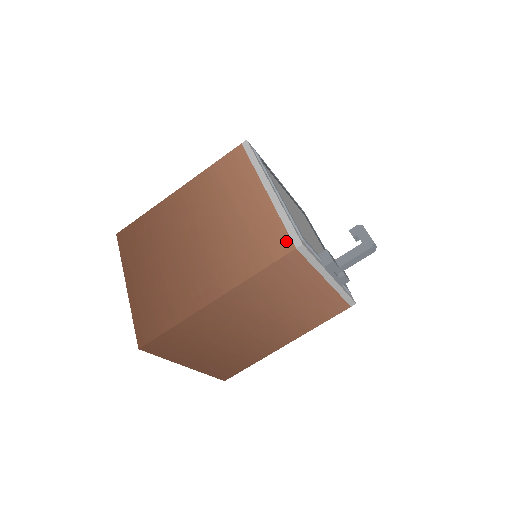
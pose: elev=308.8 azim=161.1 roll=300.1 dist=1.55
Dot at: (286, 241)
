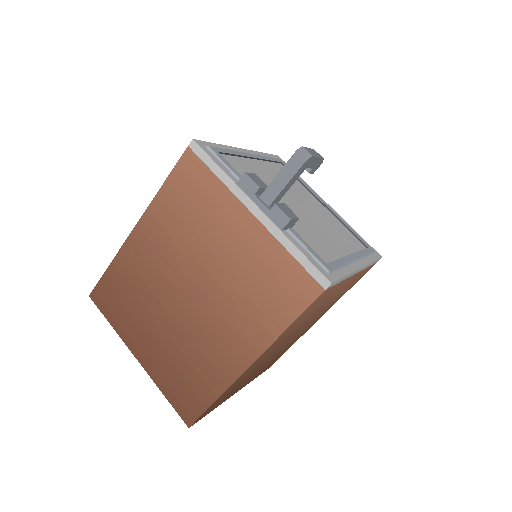
Dot at: occluded
